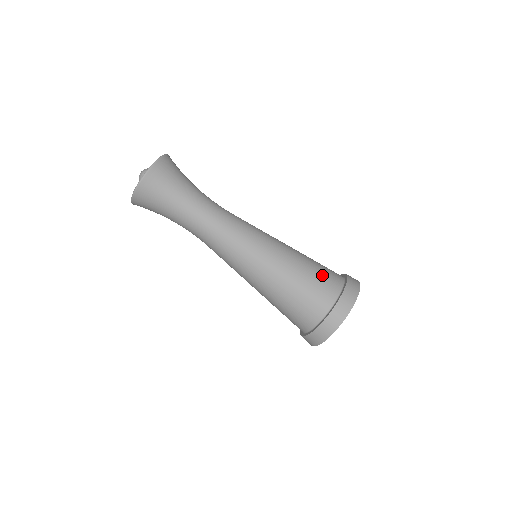
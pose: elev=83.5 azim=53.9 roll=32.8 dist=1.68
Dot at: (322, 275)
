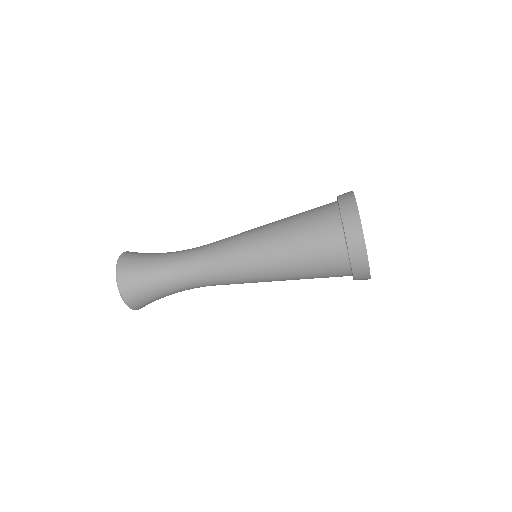
Dot at: (319, 250)
